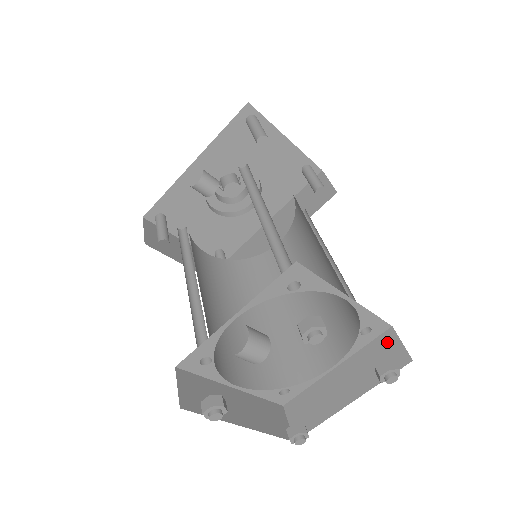
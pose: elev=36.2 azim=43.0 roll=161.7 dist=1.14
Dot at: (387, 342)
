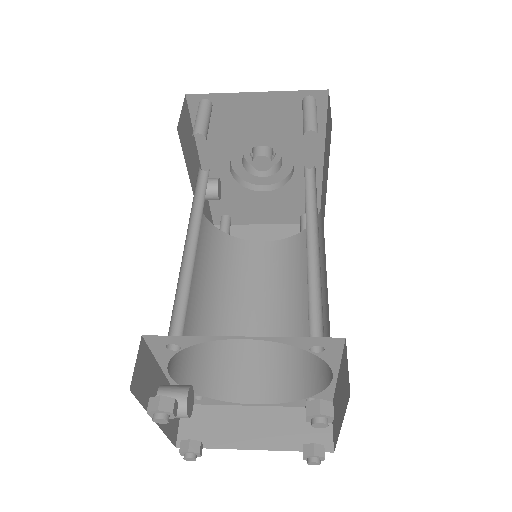
Dot at: (345, 359)
